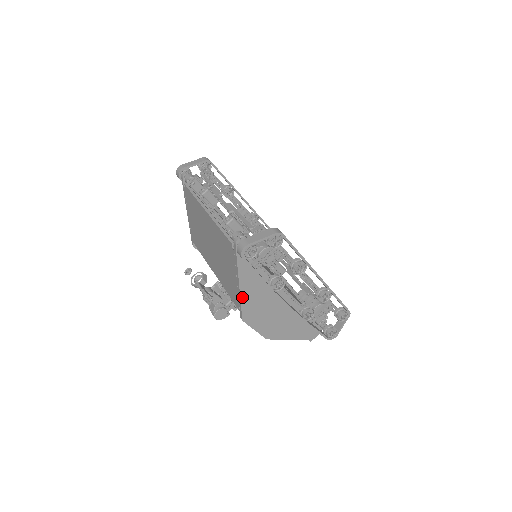
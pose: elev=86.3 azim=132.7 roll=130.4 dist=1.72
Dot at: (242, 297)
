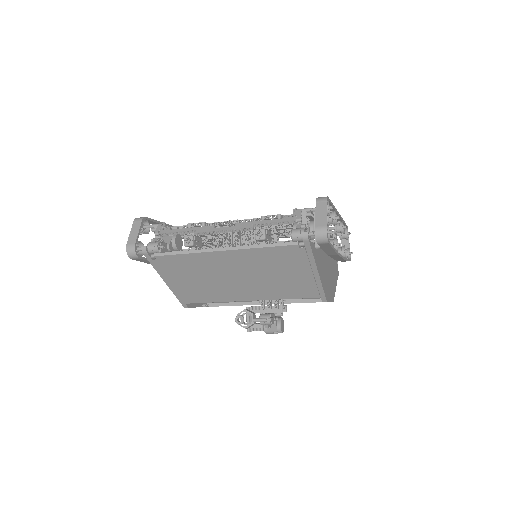
Dot at: (321, 282)
